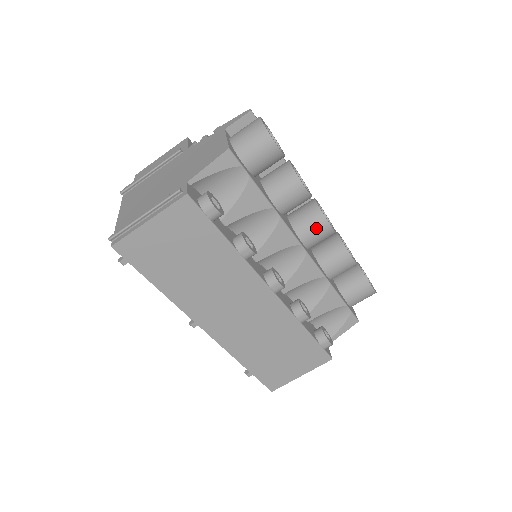
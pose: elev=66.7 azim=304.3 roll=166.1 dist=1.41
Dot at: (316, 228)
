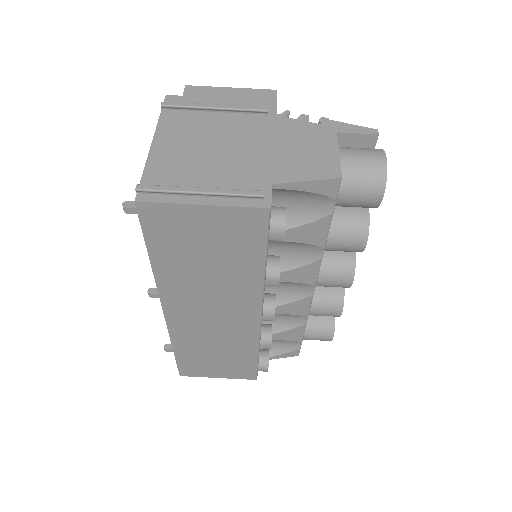
Dot at: (338, 278)
